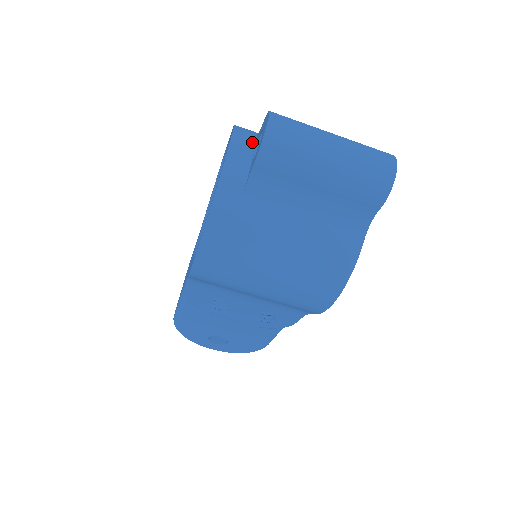
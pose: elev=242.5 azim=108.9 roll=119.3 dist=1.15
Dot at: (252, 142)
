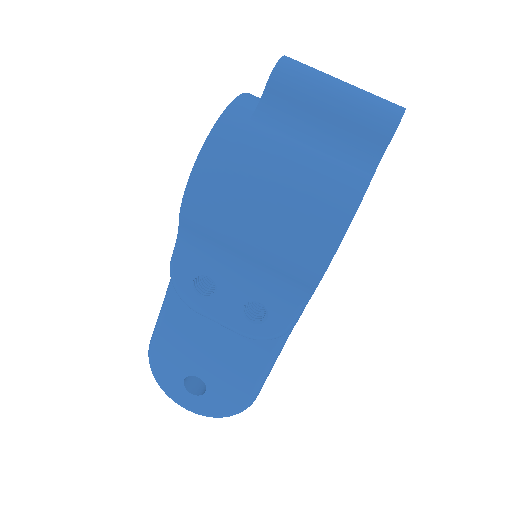
Dot at: occluded
